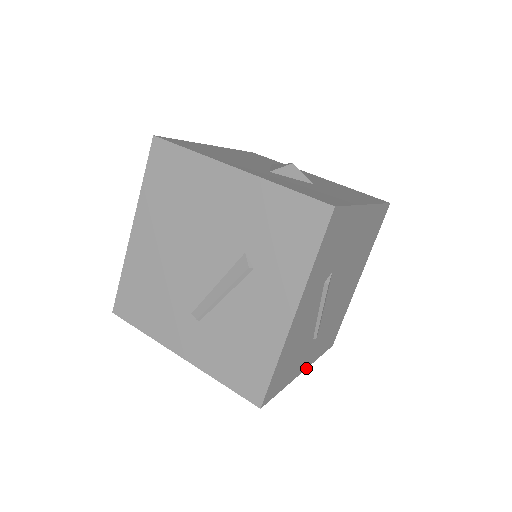
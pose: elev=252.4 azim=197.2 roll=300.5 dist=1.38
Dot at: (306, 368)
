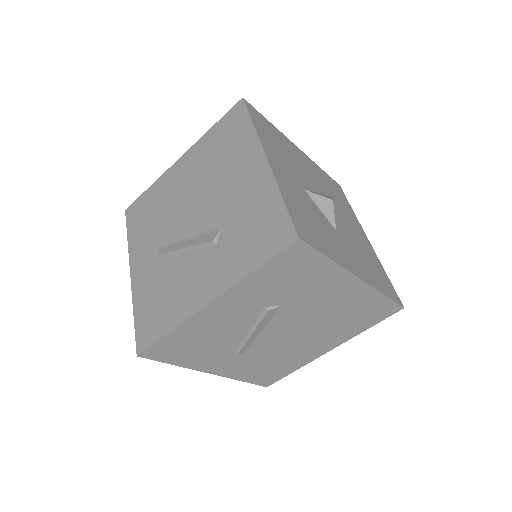
Dot at: (218, 375)
